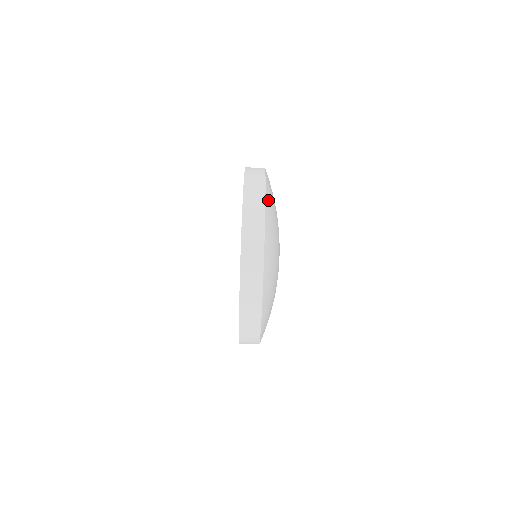
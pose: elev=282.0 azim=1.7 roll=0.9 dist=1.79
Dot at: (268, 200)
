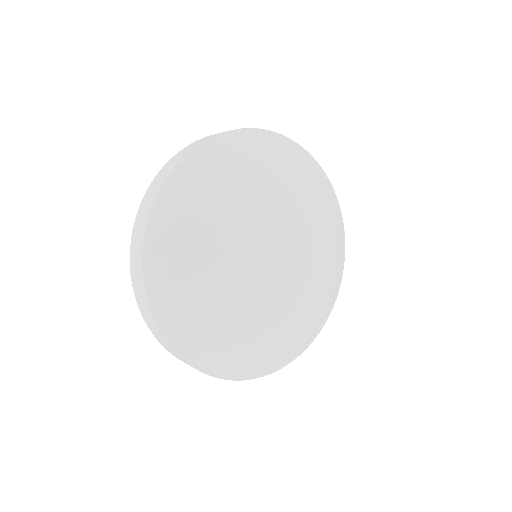
Dot at: (202, 158)
